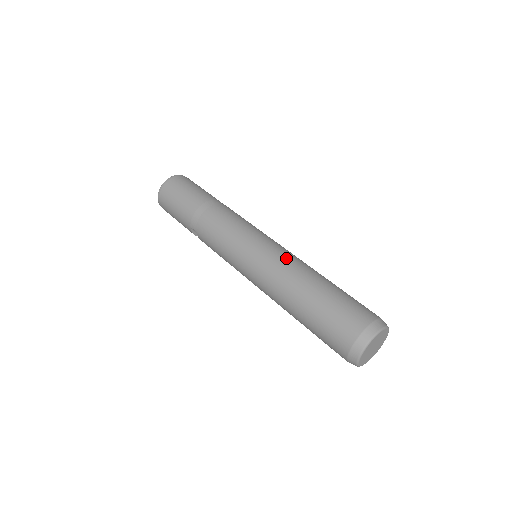
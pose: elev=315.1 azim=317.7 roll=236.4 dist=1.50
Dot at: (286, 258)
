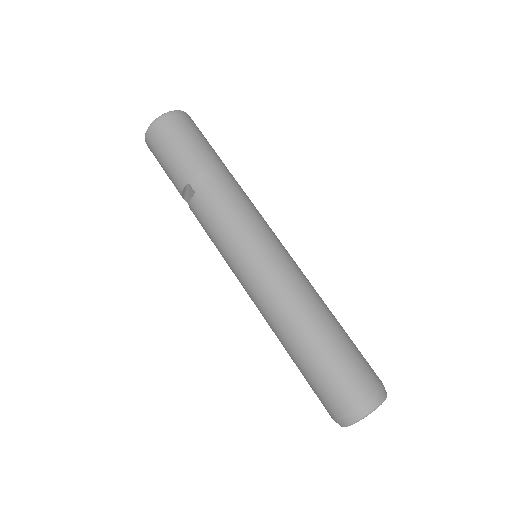
Dot at: (304, 276)
